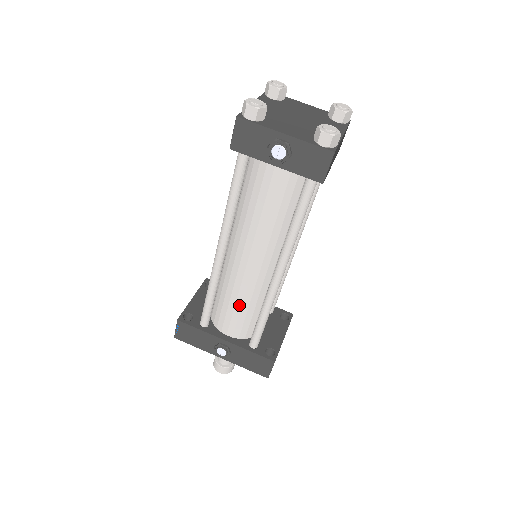
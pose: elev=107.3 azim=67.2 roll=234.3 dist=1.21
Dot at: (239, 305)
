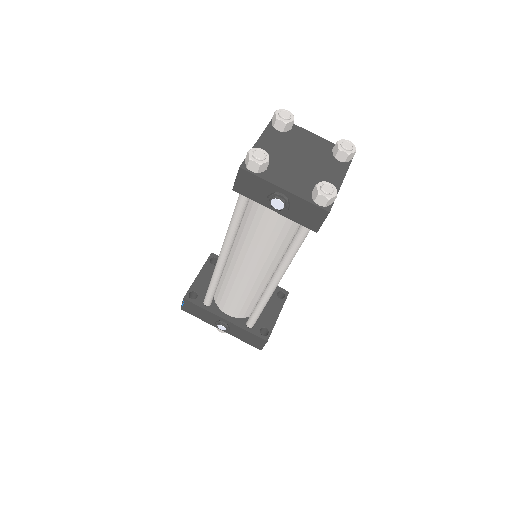
Dot at: (238, 297)
